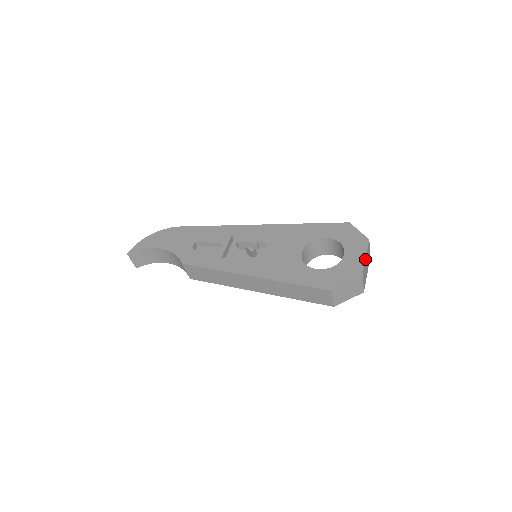
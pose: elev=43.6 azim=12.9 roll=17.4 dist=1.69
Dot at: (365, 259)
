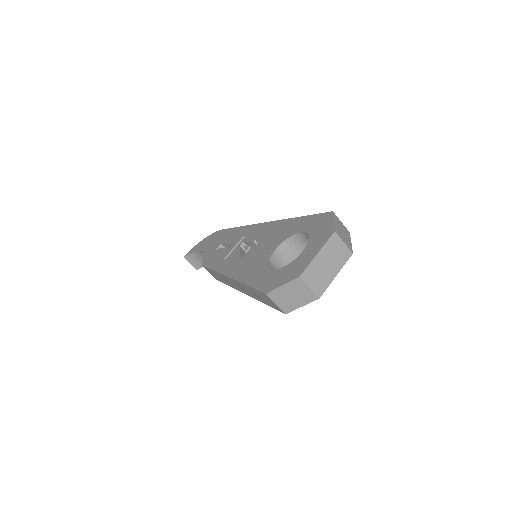
Dot at: (314, 256)
